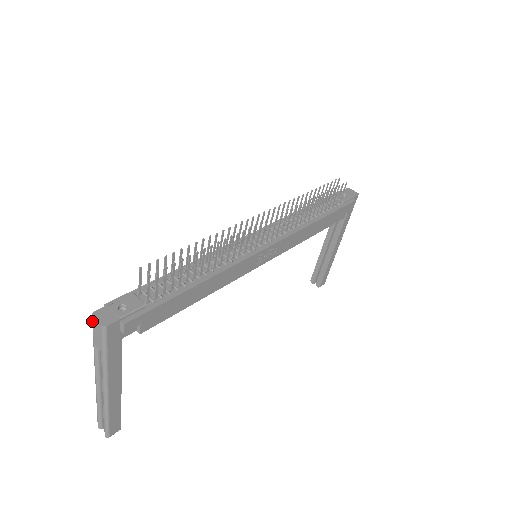
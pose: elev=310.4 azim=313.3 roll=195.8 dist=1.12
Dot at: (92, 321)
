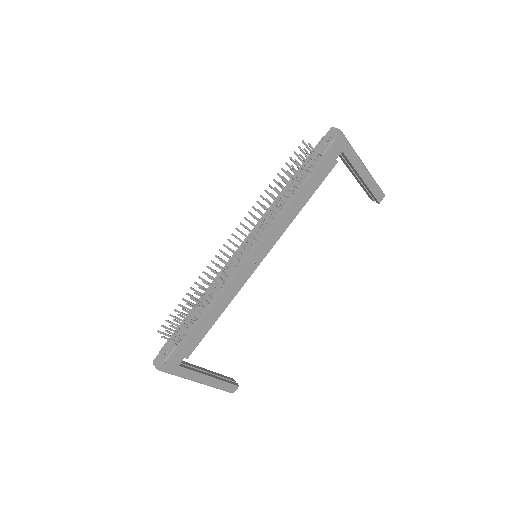
Dot at: occluded
